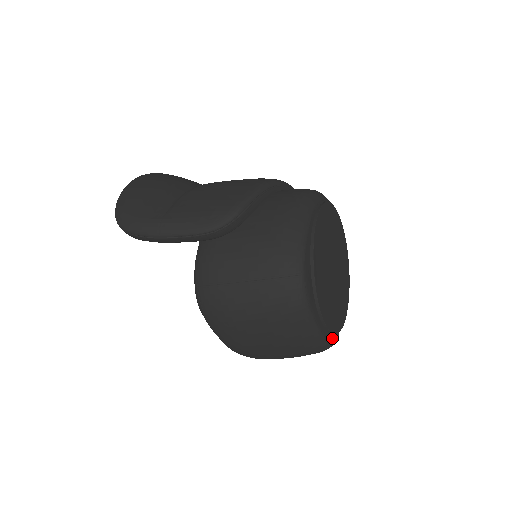
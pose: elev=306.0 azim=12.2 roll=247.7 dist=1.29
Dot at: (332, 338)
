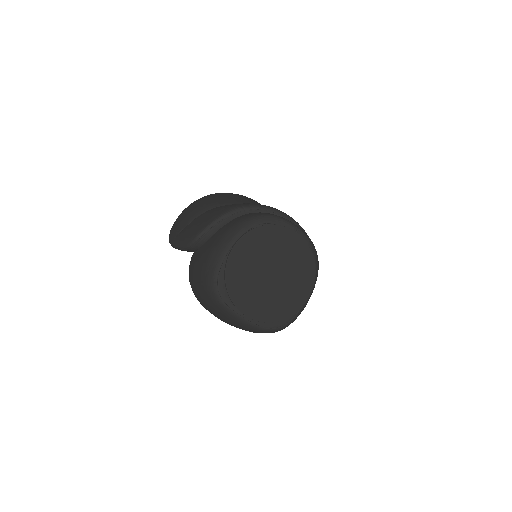
Dot at: (271, 325)
